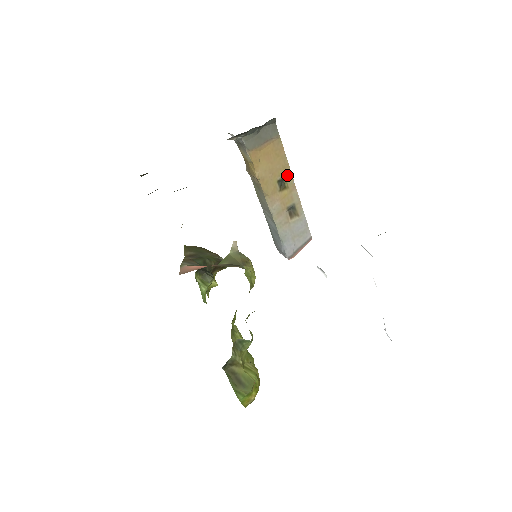
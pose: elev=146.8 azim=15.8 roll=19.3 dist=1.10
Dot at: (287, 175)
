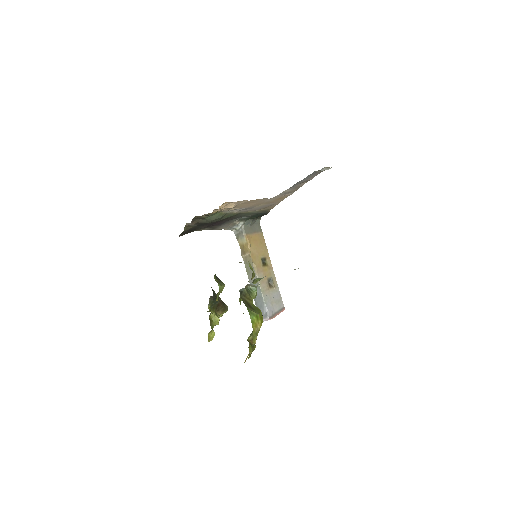
Dot at: (267, 257)
